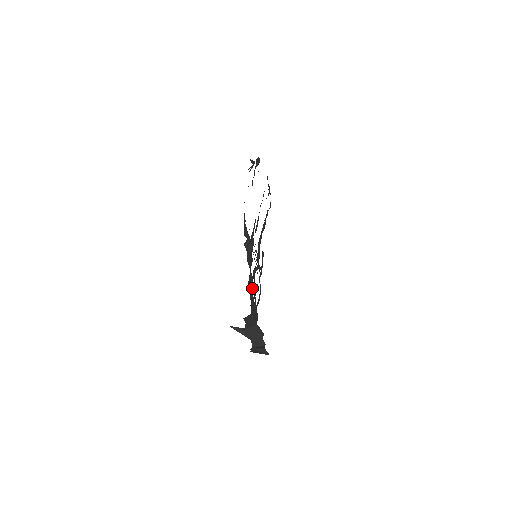
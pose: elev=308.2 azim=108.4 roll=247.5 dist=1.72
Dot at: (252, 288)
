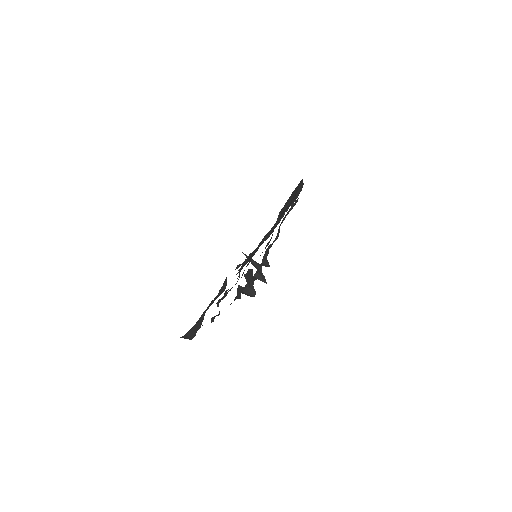
Dot at: occluded
